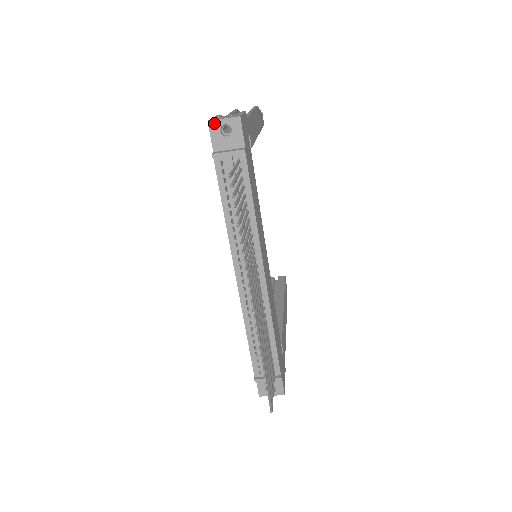
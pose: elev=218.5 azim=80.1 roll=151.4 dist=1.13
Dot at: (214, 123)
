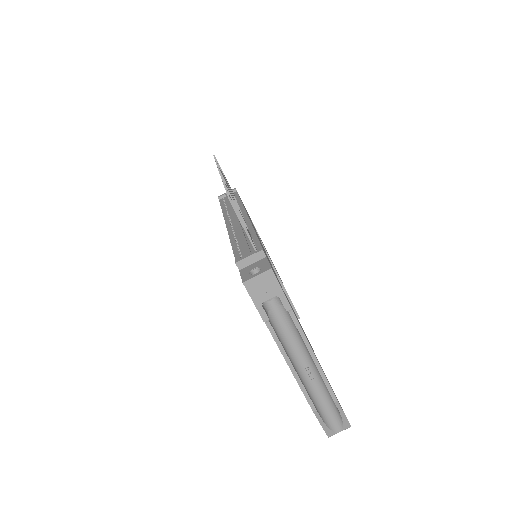
Dot at: occluded
